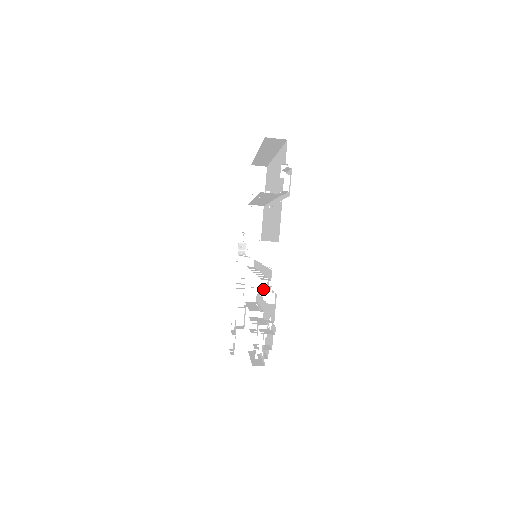
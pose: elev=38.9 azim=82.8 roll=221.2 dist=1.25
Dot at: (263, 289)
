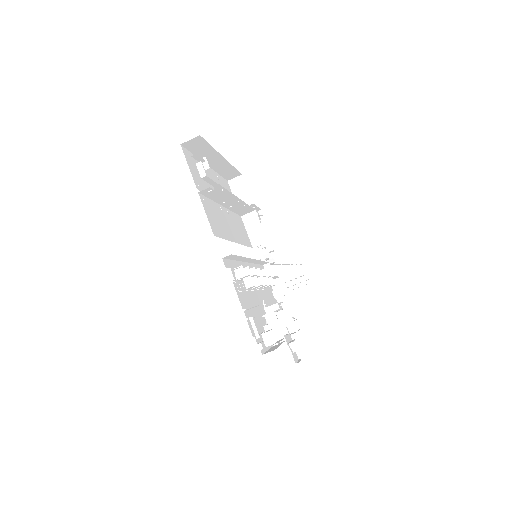
Dot at: (237, 277)
